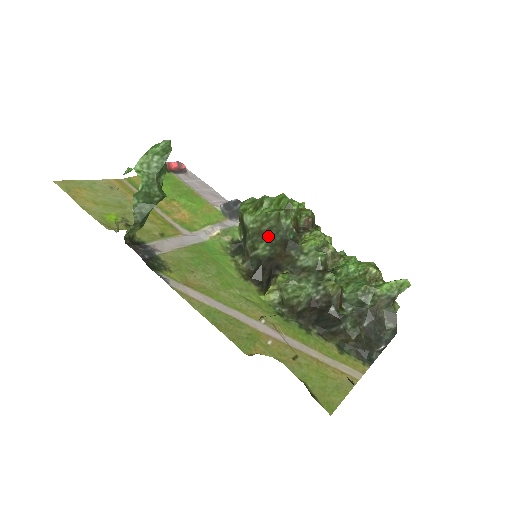
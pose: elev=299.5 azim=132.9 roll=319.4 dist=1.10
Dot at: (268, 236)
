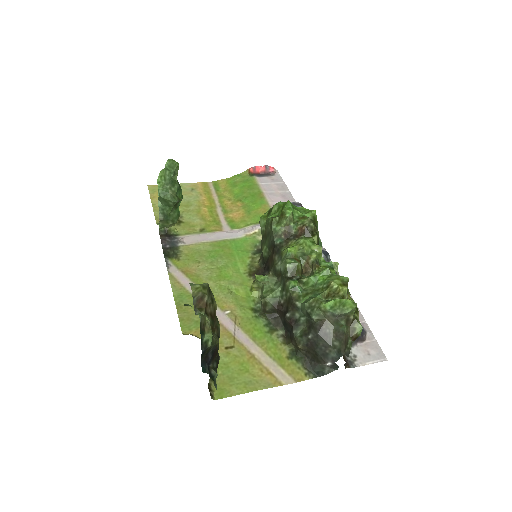
Dot at: (268, 239)
